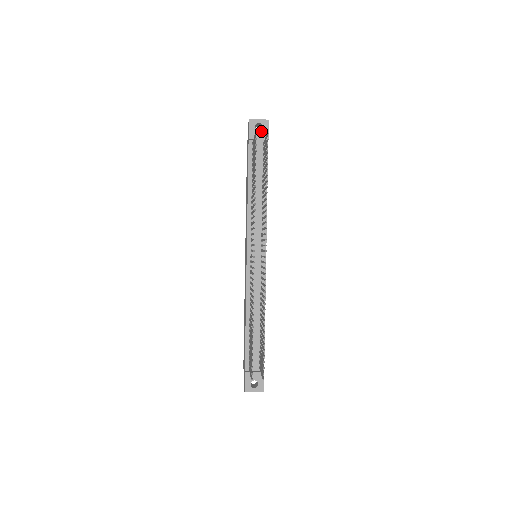
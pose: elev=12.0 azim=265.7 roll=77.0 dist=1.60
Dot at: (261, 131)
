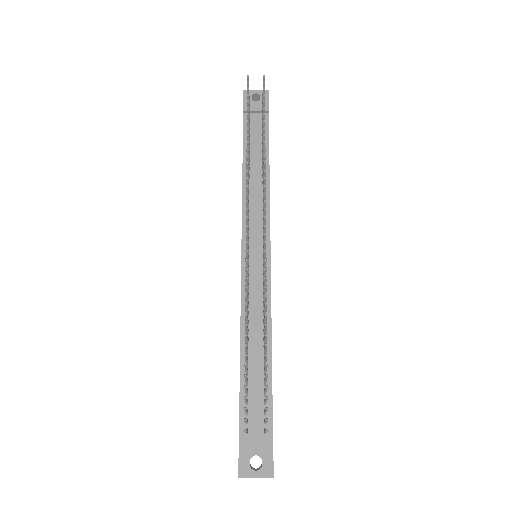
Dot at: (259, 102)
